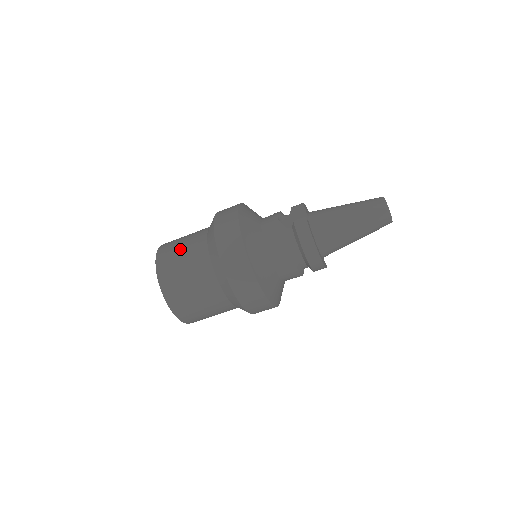
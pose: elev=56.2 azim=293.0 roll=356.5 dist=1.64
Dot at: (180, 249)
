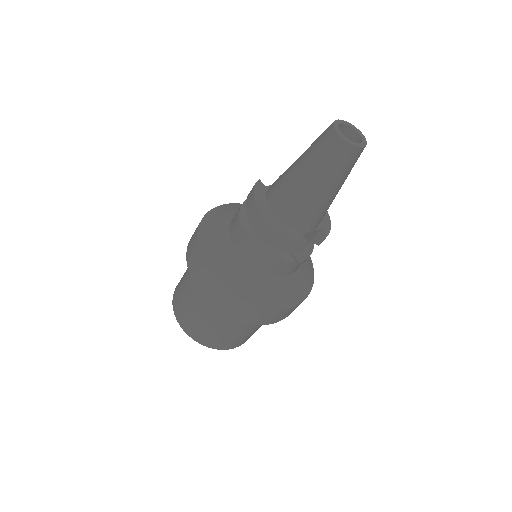
Dot at: occluded
